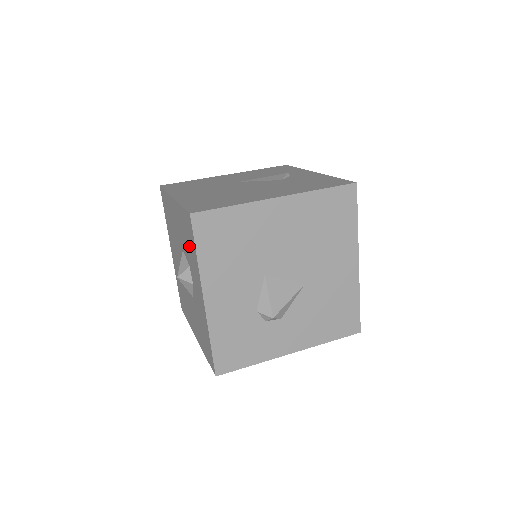
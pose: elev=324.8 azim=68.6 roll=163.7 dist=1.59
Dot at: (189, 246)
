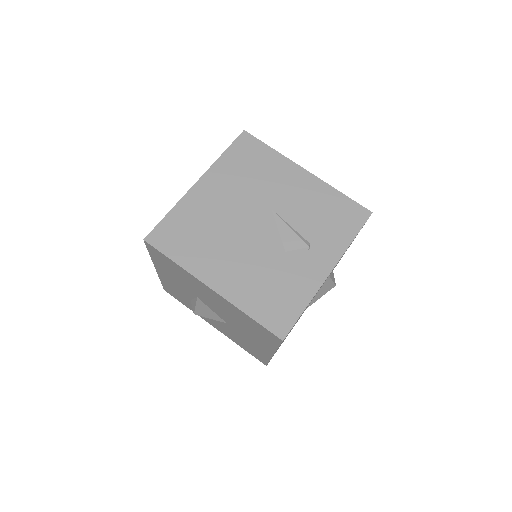
Dot at: occluded
